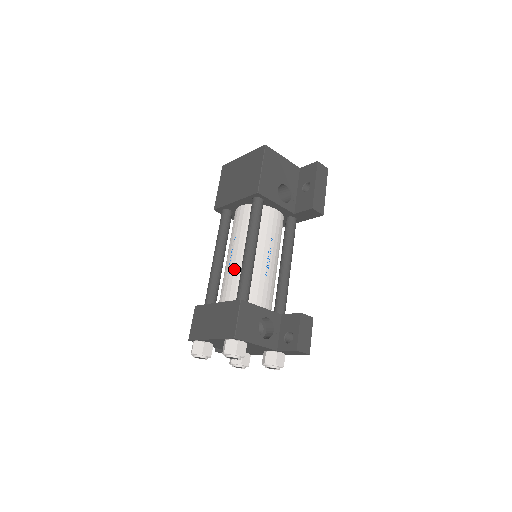
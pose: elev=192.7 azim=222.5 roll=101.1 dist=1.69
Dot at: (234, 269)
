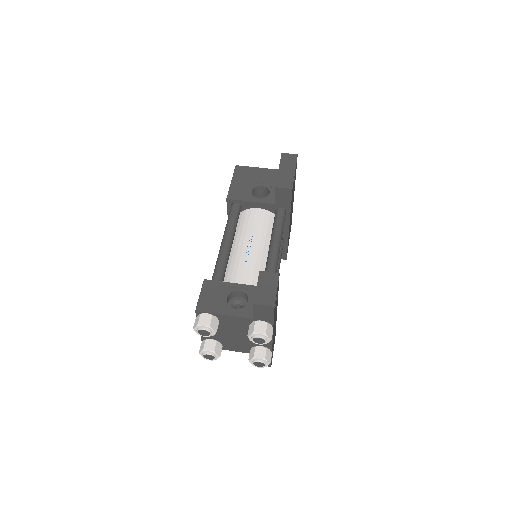
Dot at: occluded
